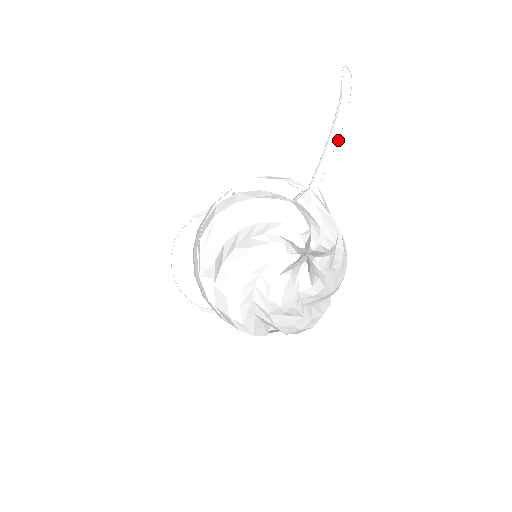
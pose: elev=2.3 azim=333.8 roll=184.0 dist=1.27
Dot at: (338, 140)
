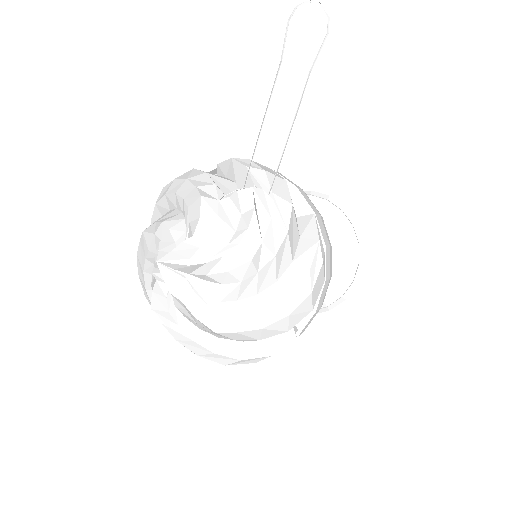
Dot at: (292, 126)
